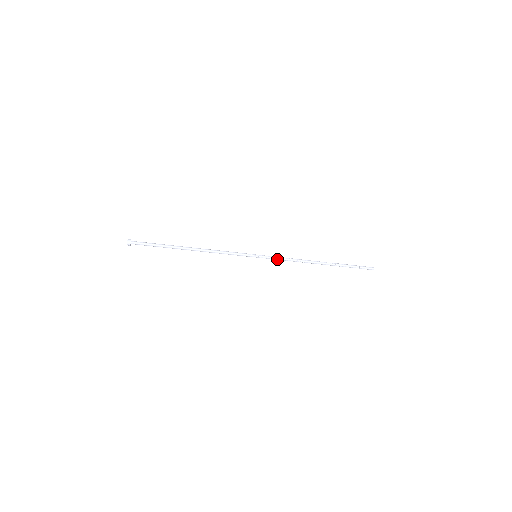
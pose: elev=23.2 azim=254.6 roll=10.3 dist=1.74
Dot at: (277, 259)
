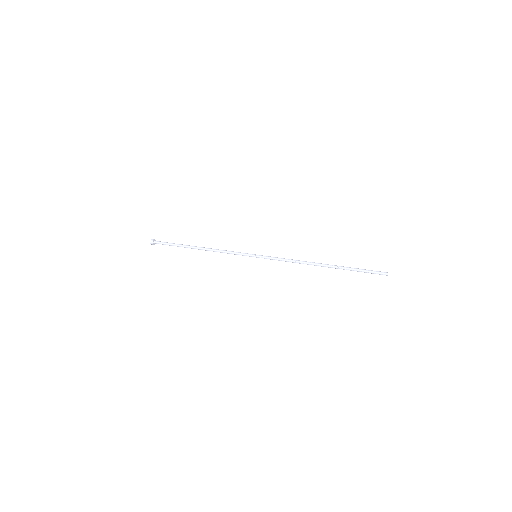
Dot at: (276, 259)
